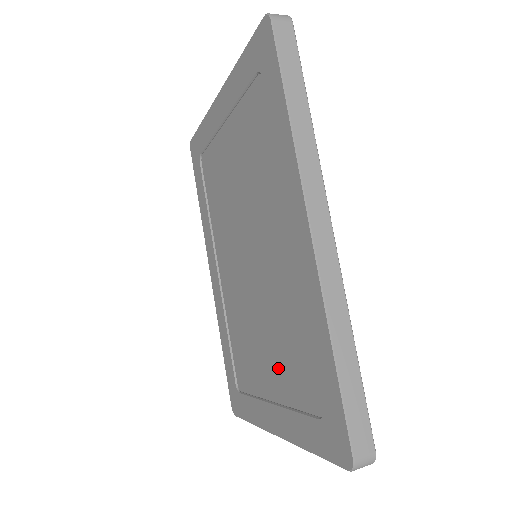
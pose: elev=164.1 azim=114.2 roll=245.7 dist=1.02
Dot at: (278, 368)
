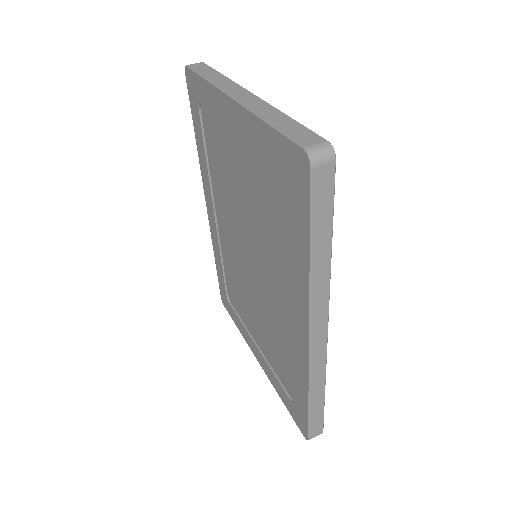
Dot at: (265, 341)
